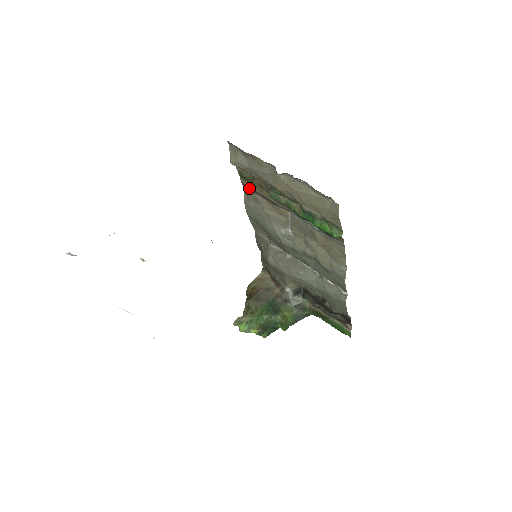
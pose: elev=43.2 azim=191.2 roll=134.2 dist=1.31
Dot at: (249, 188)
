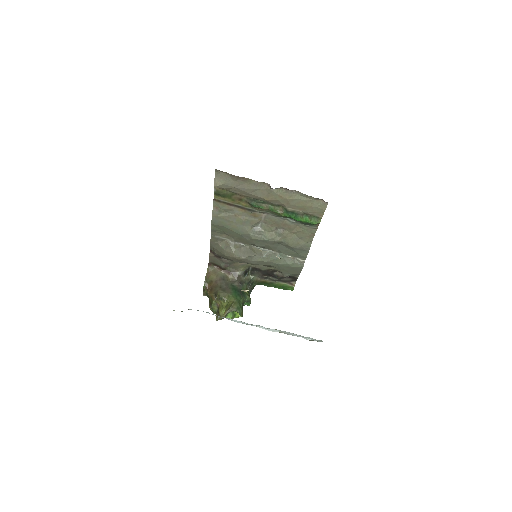
Dot at: (223, 202)
